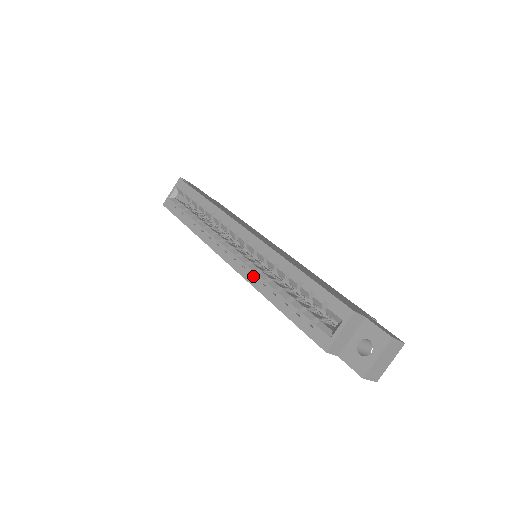
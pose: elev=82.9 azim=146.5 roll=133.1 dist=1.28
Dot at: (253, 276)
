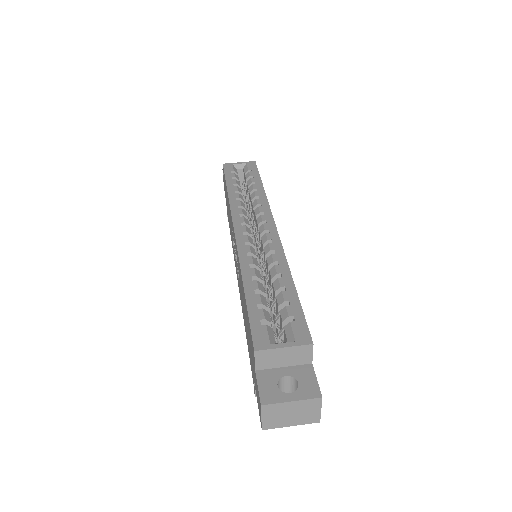
Dot at: (247, 254)
